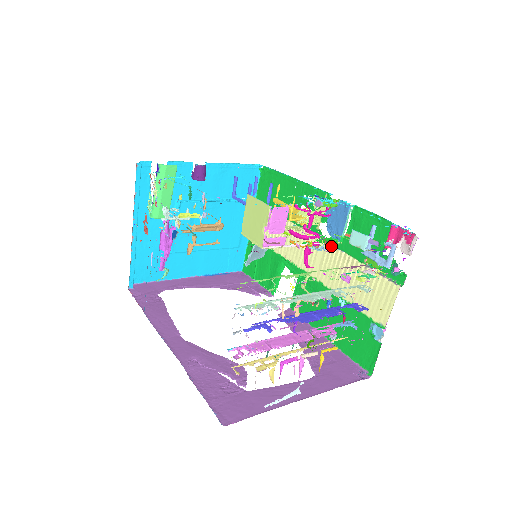
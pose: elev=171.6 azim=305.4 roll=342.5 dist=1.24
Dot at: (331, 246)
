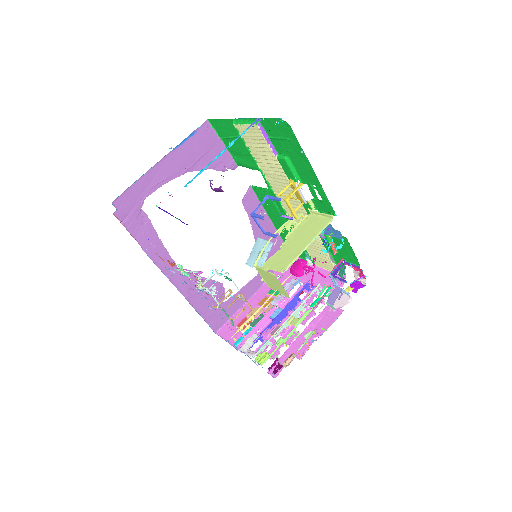
Dot at: occluded
